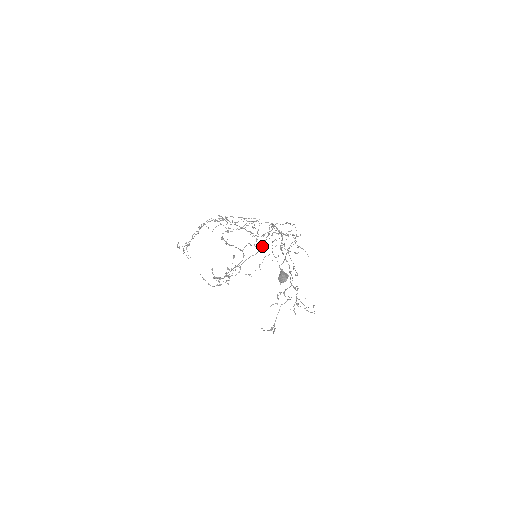
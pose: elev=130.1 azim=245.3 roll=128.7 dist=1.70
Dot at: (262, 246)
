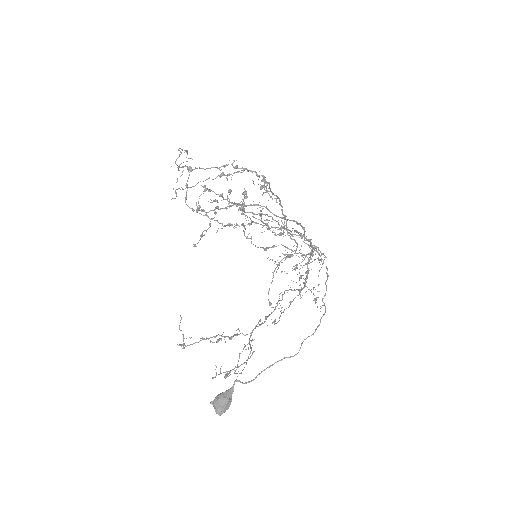
Dot at: (287, 219)
